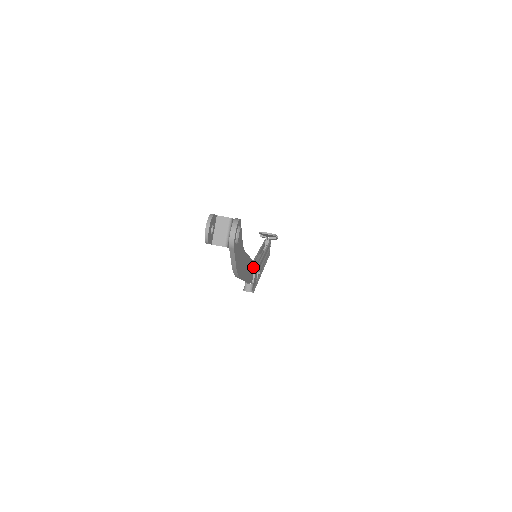
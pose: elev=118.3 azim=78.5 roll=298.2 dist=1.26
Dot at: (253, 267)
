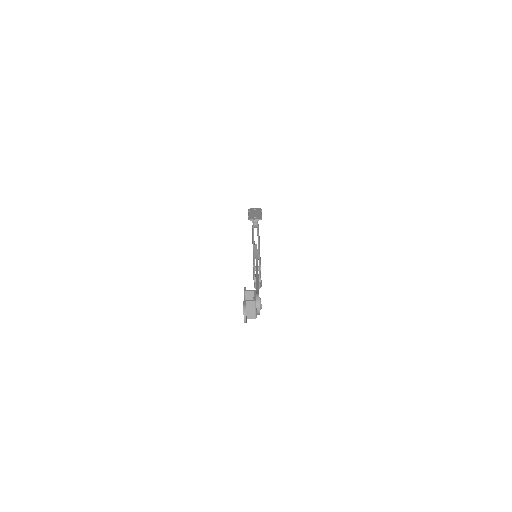
Dot at: occluded
